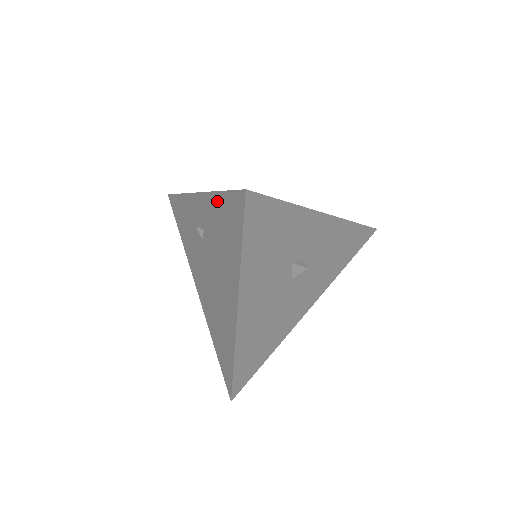
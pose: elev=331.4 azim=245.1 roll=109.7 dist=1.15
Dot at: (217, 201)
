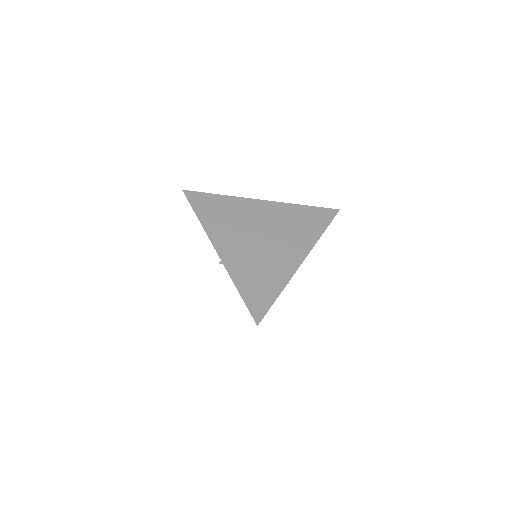
Dot at: occluded
